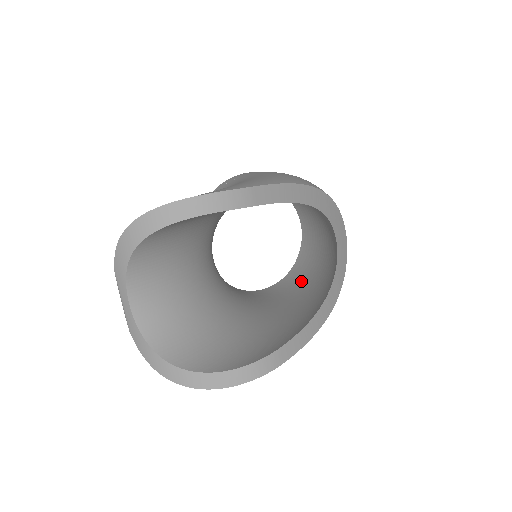
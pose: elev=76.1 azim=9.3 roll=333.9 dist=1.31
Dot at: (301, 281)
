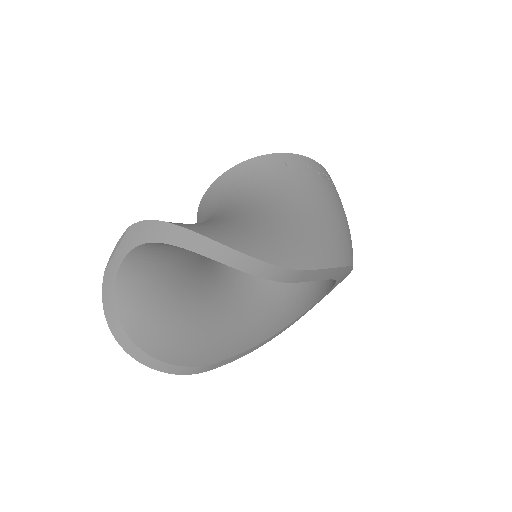
Dot at: occluded
